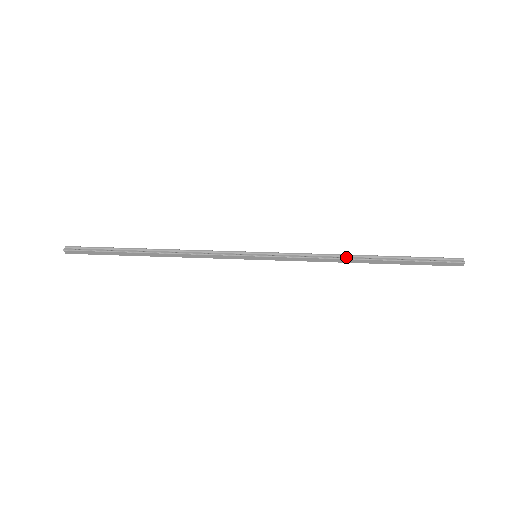
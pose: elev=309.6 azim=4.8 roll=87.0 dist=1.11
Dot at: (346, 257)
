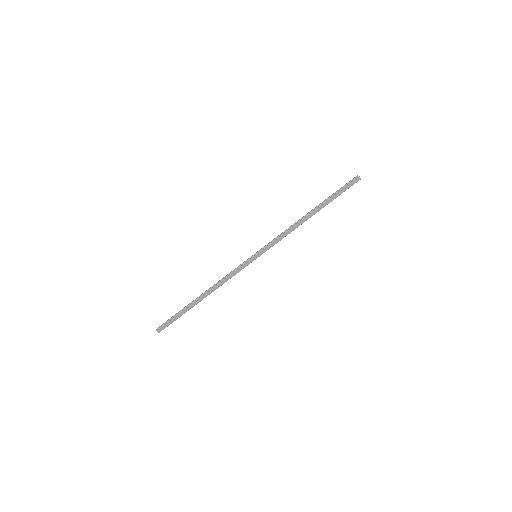
Dot at: (300, 220)
